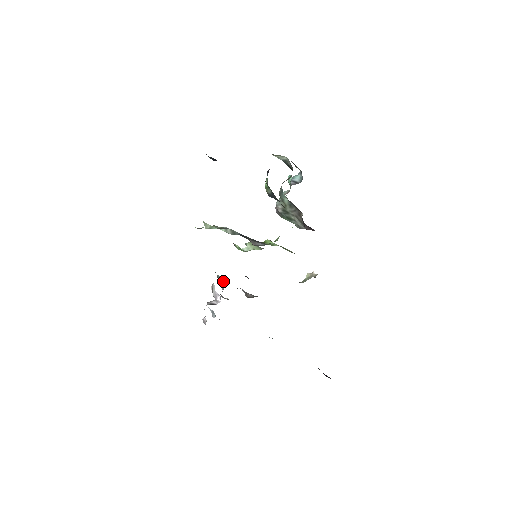
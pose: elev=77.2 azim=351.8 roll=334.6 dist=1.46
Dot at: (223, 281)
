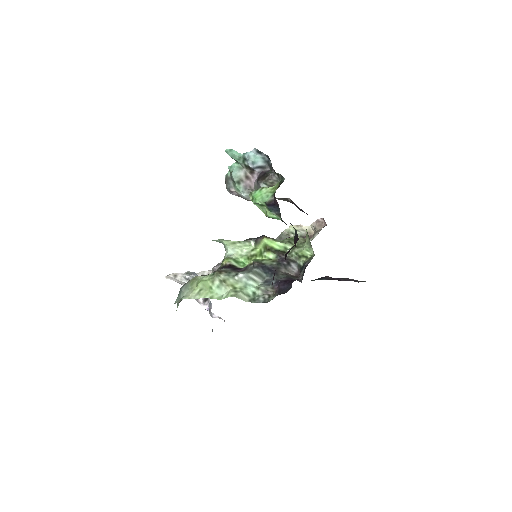
Dot at: (196, 275)
